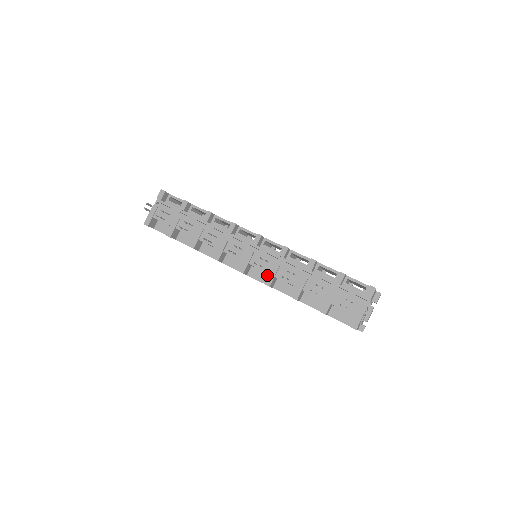
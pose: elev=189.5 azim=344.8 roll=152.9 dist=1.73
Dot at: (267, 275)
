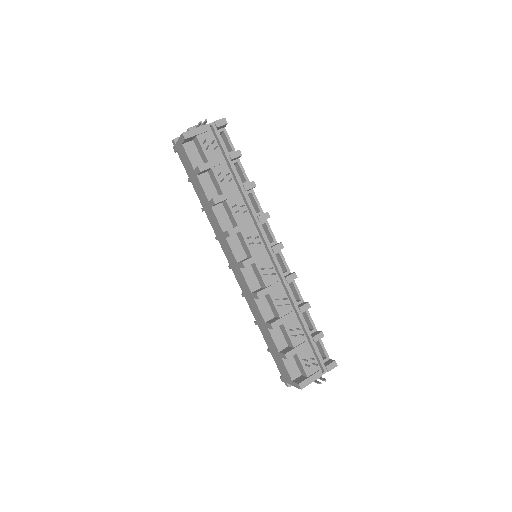
Dot at: (257, 283)
